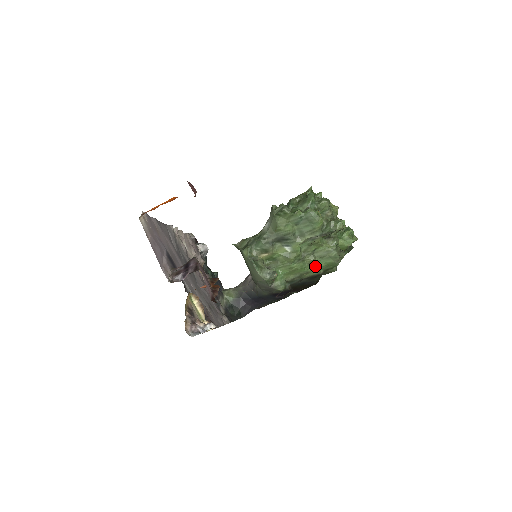
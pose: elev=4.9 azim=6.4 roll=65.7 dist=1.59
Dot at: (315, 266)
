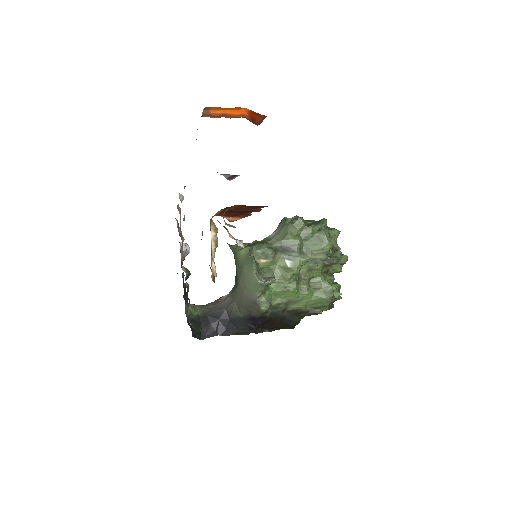
Dot at: (306, 296)
